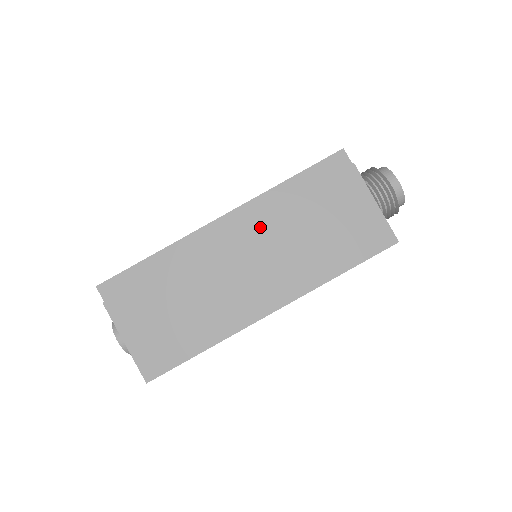
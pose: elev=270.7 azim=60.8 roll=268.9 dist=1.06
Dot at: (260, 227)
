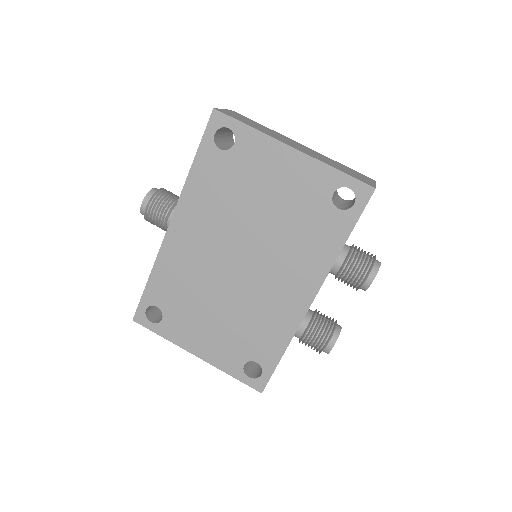
Dot at: (317, 153)
